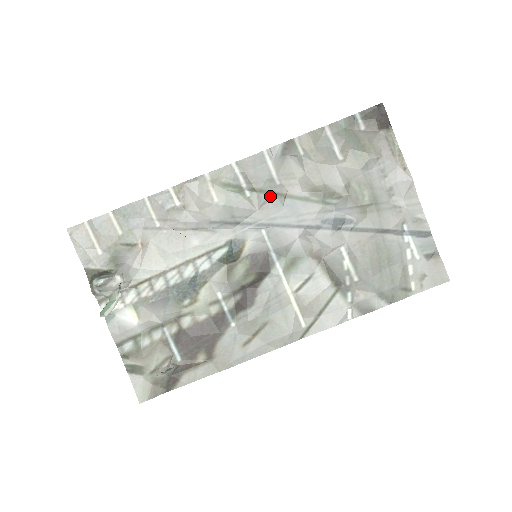
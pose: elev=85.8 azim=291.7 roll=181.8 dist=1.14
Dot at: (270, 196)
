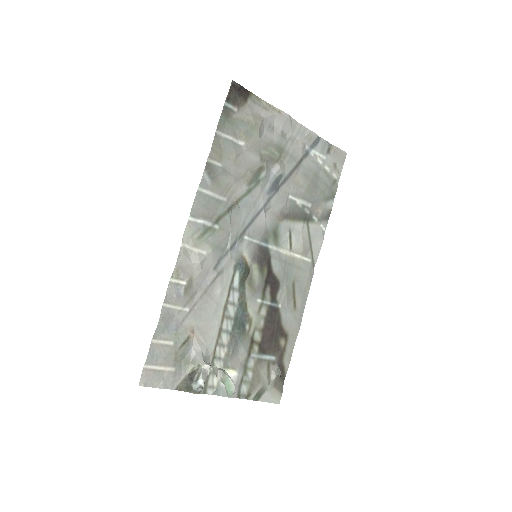
Dot at: (230, 213)
